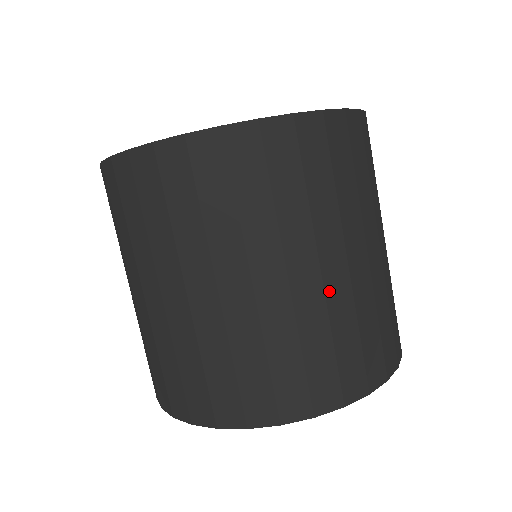
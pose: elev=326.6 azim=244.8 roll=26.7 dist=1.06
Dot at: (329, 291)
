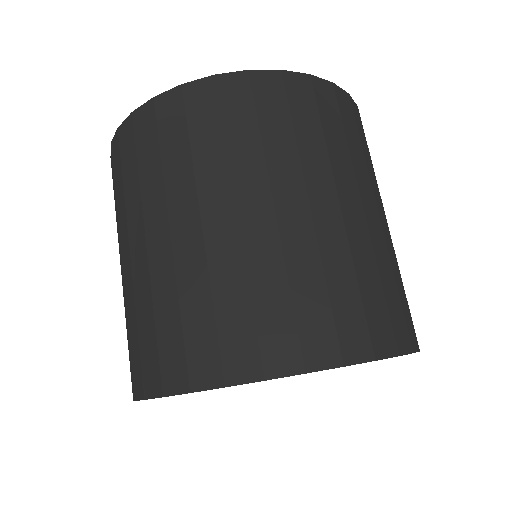
Dot at: occluded
